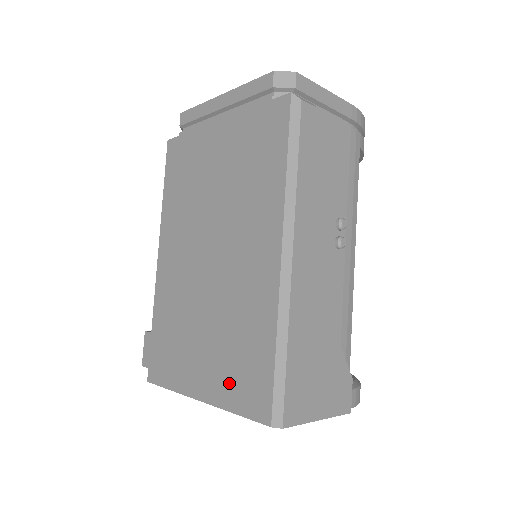
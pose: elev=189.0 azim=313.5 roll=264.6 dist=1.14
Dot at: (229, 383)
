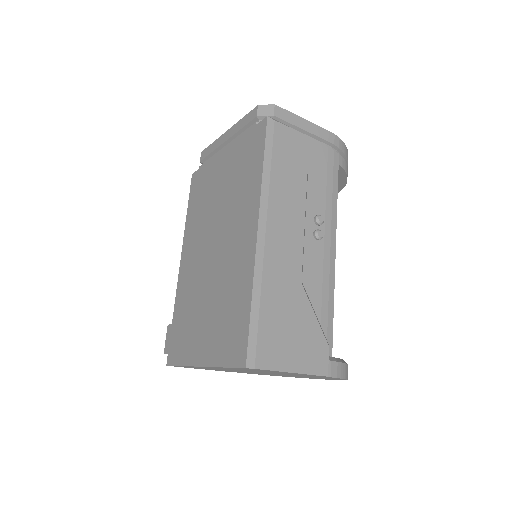
Dot at: (220, 344)
